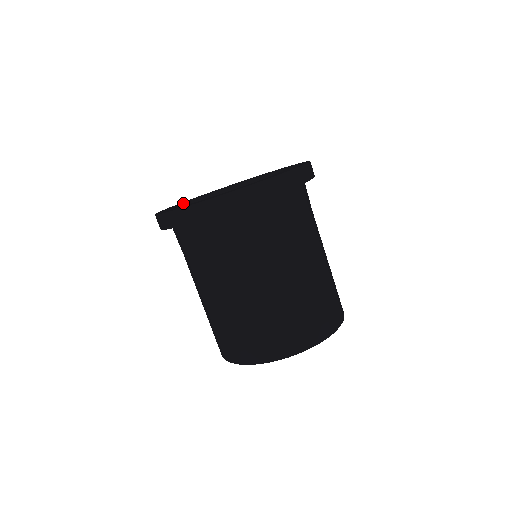
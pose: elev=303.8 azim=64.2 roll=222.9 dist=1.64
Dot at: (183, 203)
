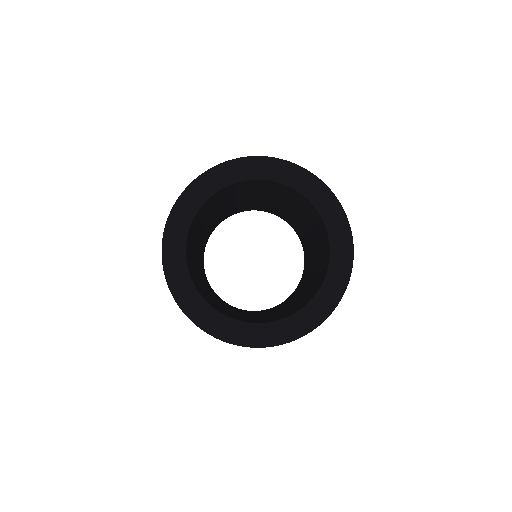
Dot at: (236, 182)
